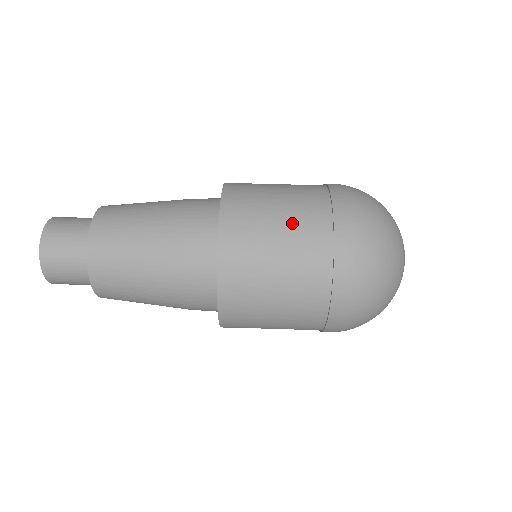
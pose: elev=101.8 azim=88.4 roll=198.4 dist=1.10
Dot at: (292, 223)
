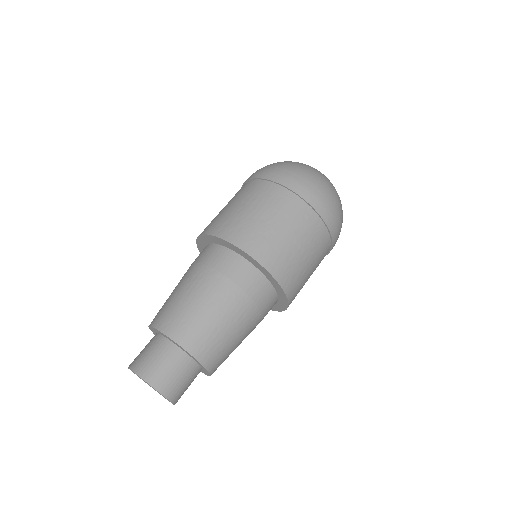
Dot at: (246, 199)
